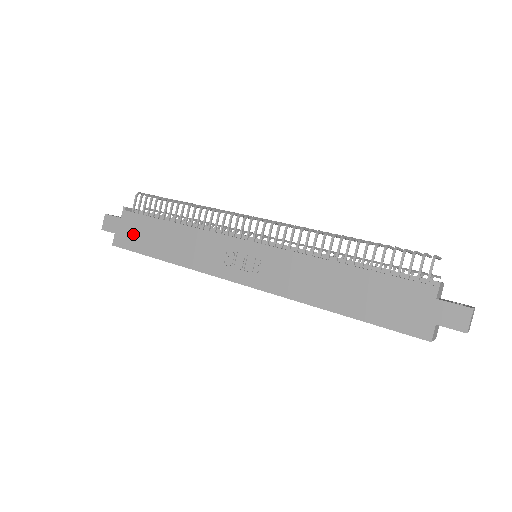
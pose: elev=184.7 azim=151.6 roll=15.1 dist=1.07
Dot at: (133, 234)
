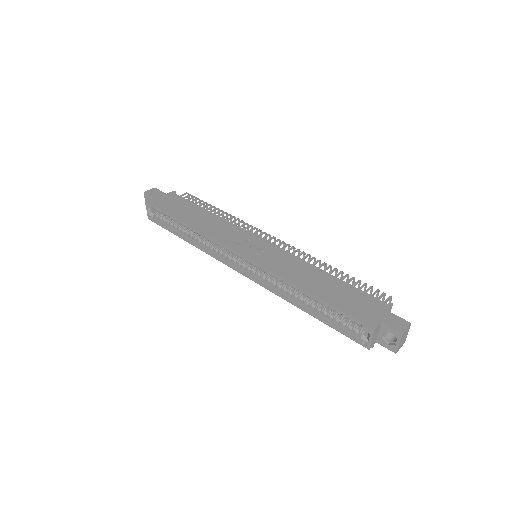
Dot at: (170, 203)
